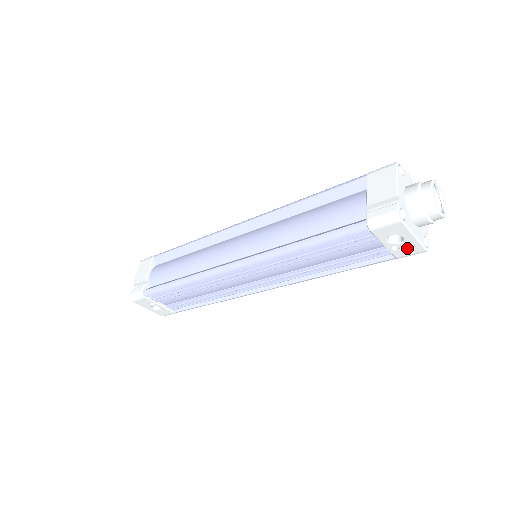
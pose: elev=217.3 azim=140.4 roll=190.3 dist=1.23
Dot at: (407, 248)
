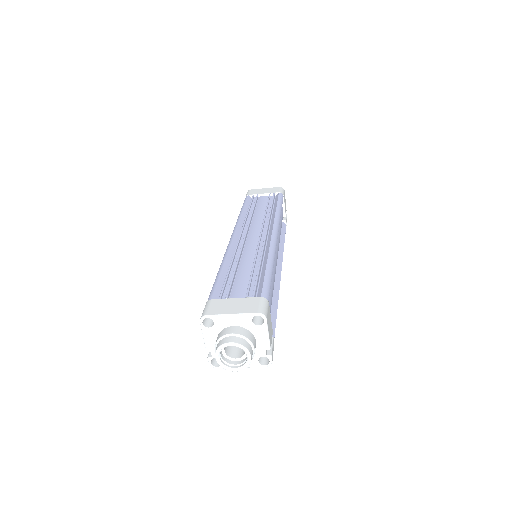
Dot at: occluded
